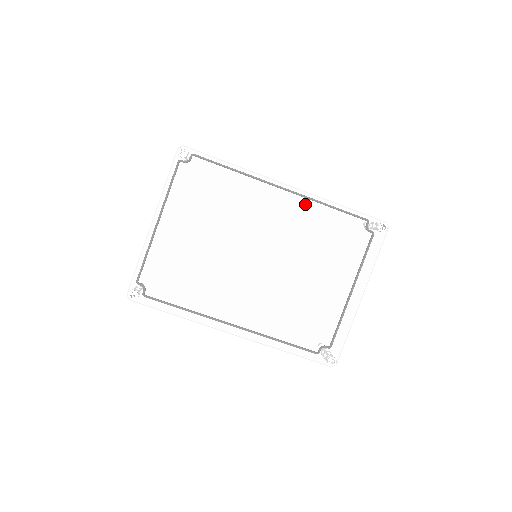
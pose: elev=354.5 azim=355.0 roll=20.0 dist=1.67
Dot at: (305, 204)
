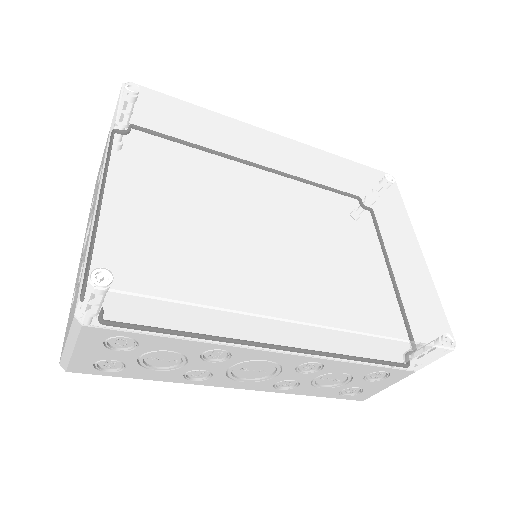
Dot at: (305, 153)
